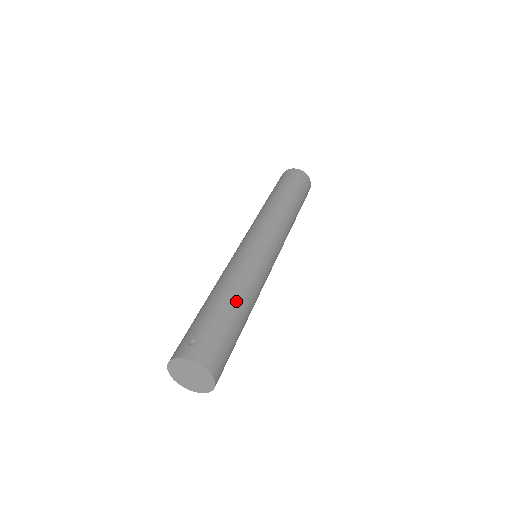
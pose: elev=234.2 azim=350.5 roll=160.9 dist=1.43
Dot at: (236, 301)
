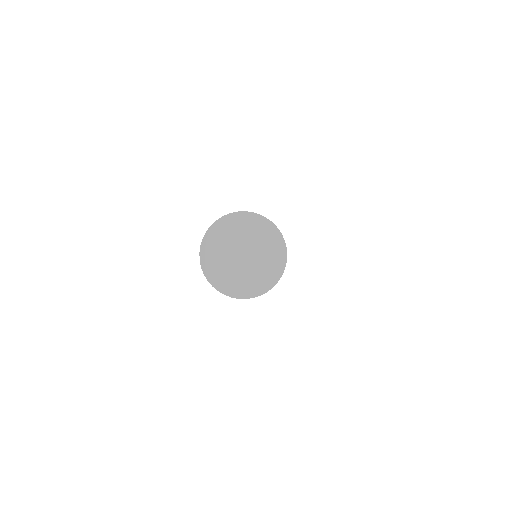
Dot at: occluded
